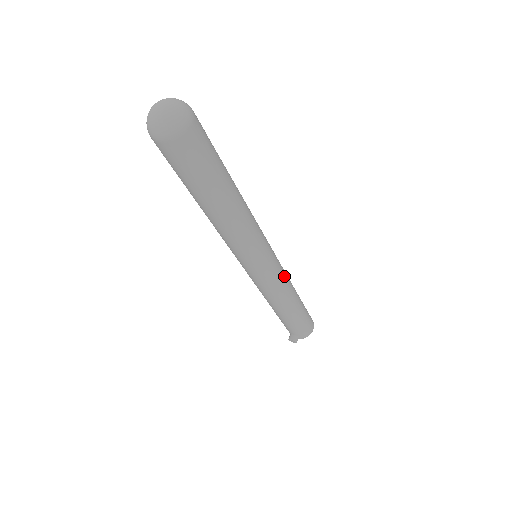
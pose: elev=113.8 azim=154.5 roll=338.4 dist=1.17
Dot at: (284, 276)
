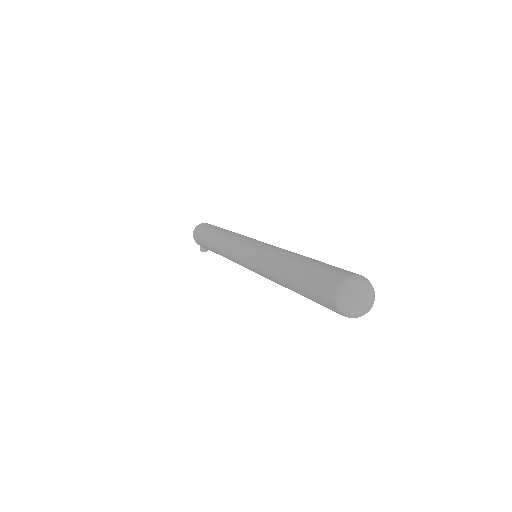
Dot at: occluded
